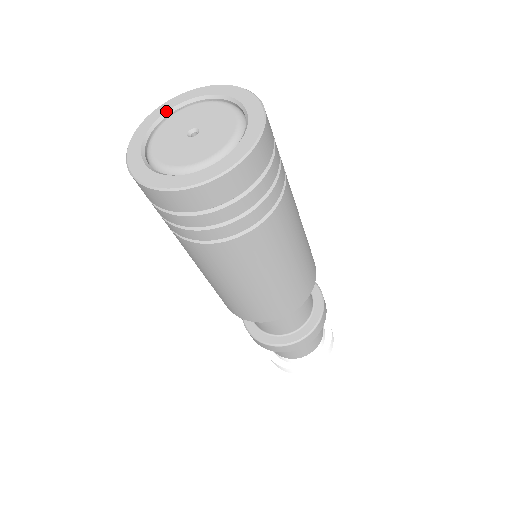
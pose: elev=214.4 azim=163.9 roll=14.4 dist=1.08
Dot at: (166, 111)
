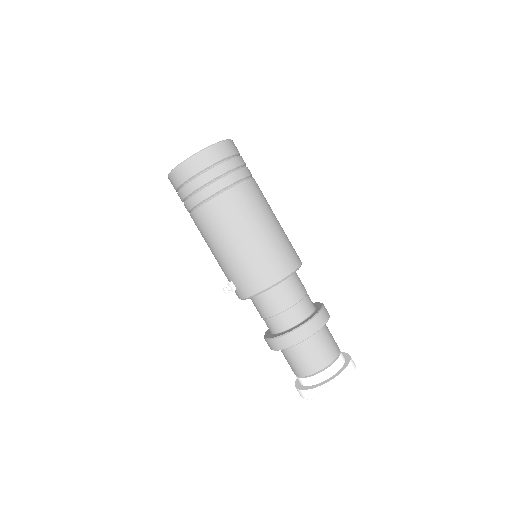
Dot at: occluded
